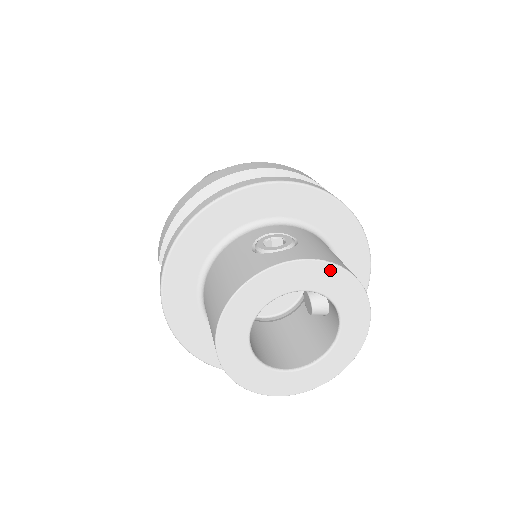
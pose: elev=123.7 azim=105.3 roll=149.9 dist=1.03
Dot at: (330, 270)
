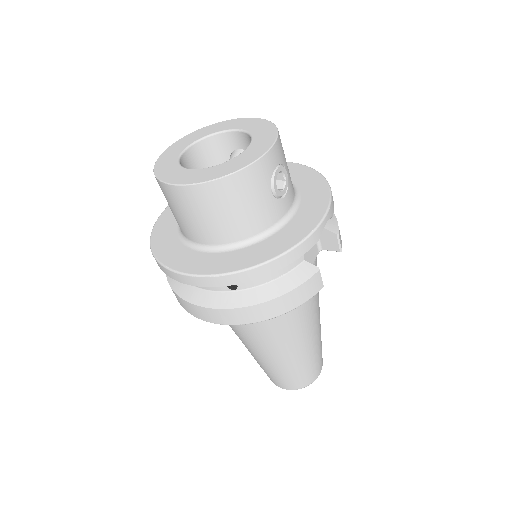
Dot at: (264, 123)
